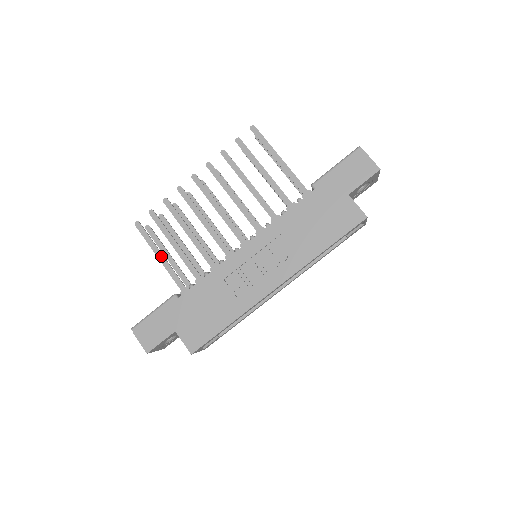
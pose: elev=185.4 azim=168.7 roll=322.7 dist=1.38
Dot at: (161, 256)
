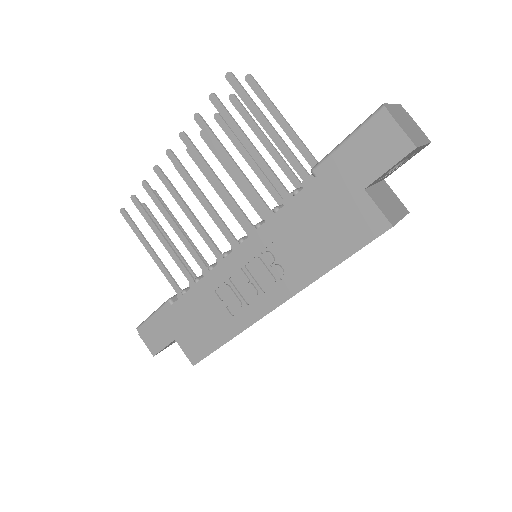
Dot at: (151, 252)
